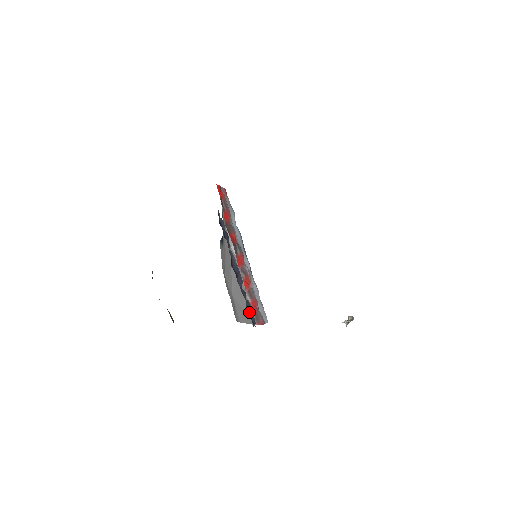
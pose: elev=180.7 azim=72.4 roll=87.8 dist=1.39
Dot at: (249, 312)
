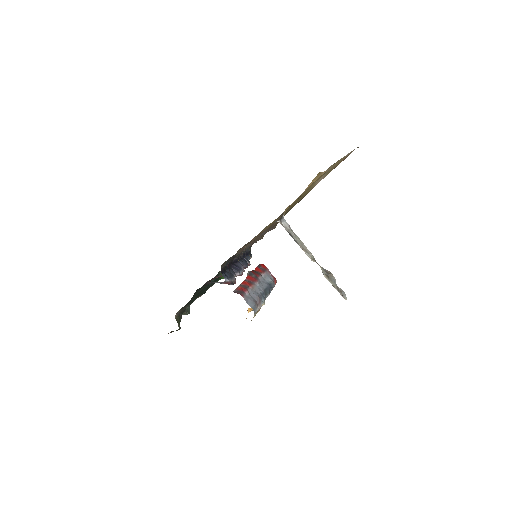
Dot at: (227, 273)
